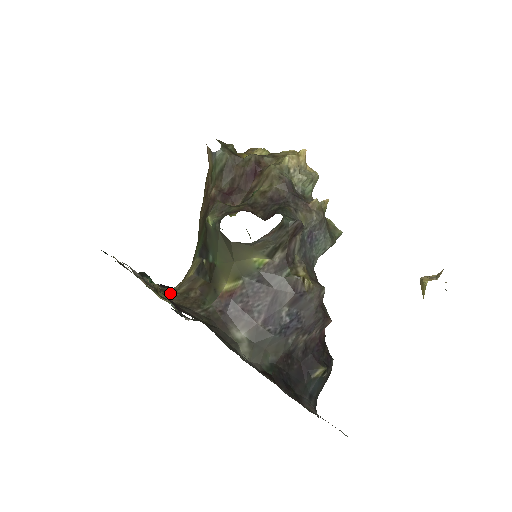
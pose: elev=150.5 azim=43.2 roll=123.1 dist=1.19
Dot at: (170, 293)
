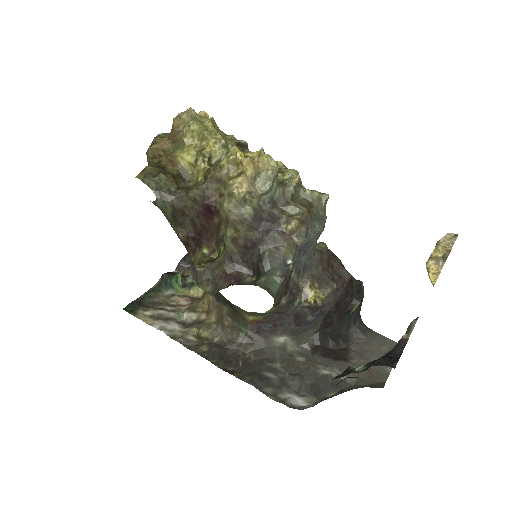
Dot at: (208, 327)
